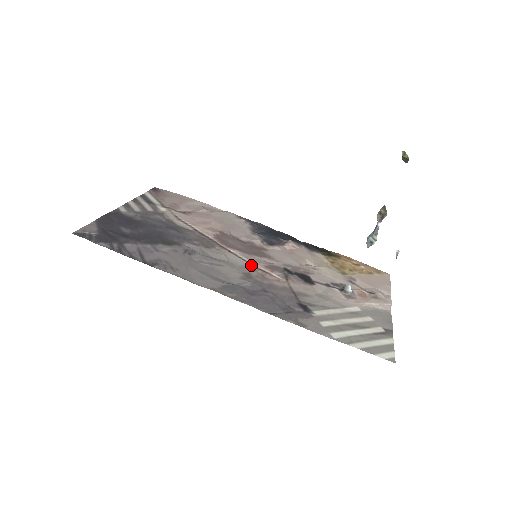
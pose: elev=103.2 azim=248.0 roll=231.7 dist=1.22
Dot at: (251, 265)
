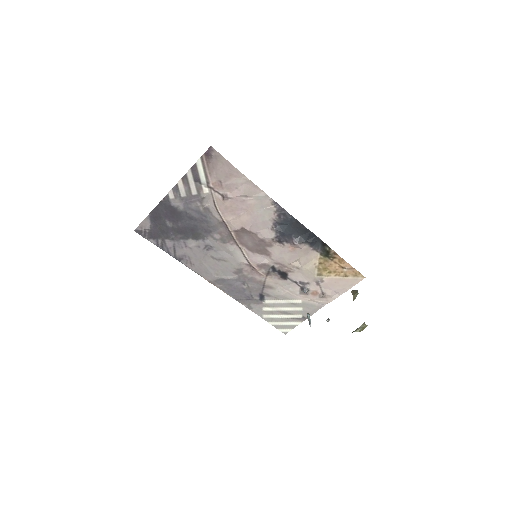
Dot at: (248, 262)
